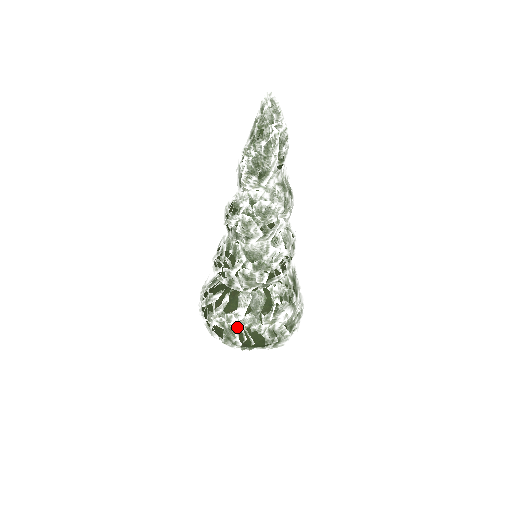
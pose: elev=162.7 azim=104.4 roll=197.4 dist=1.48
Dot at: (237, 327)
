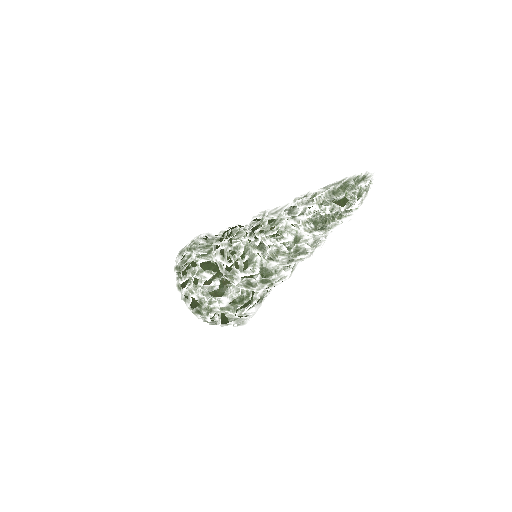
Dot at: (215, 311)
